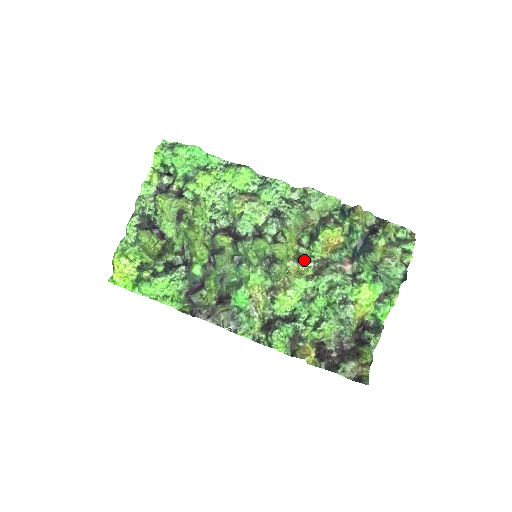
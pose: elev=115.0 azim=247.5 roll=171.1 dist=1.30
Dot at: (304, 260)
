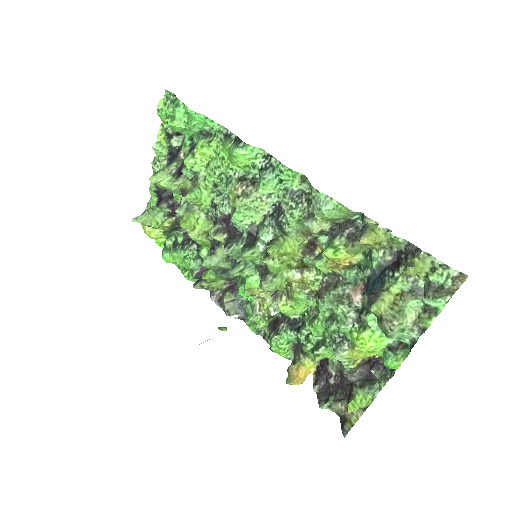
Dot at: (311, 270)
